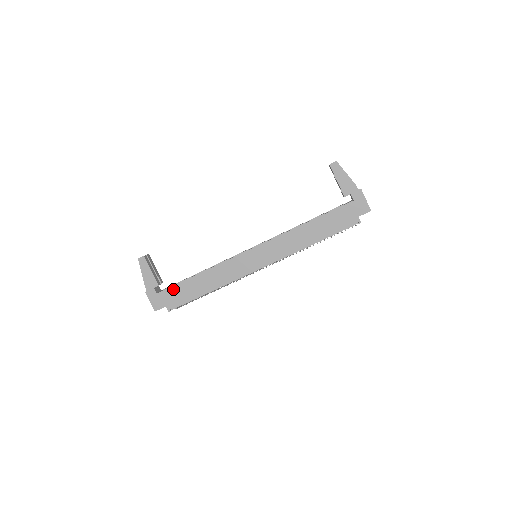
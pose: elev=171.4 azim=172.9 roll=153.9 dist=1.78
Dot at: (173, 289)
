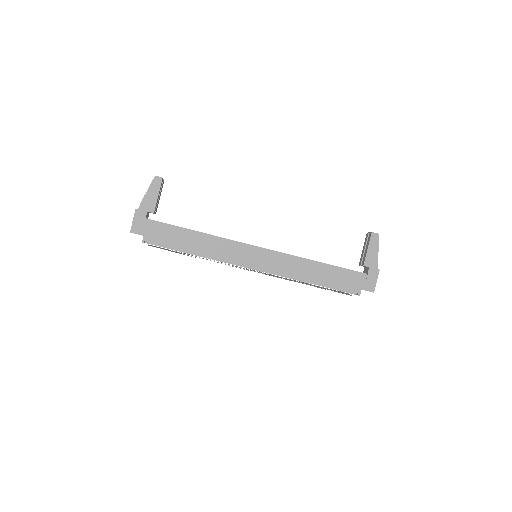
Dot at: (164, 226)
